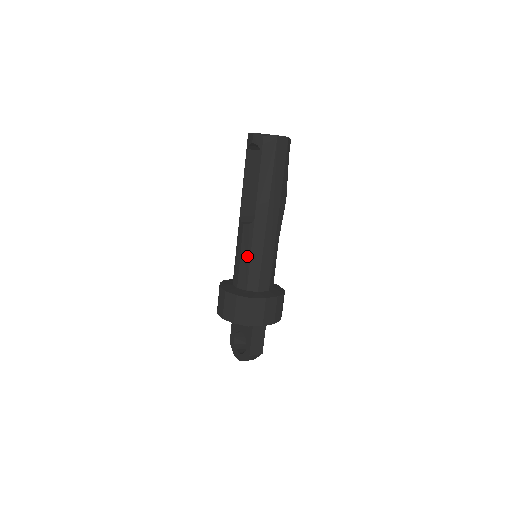
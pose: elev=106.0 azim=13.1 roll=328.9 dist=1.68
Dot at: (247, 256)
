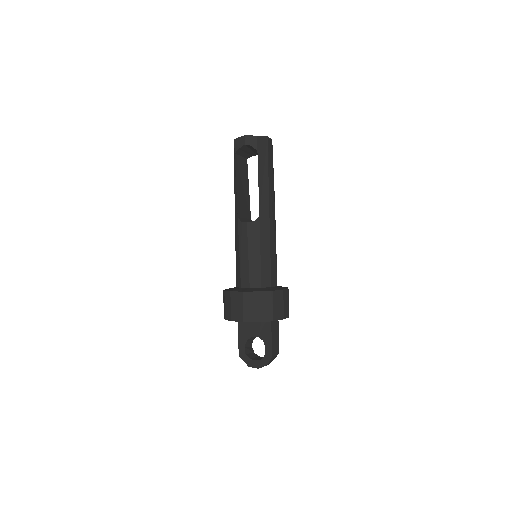
Dot at: (256, 253)
